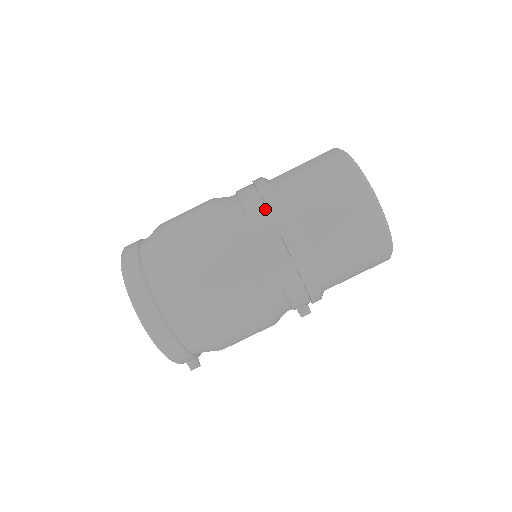
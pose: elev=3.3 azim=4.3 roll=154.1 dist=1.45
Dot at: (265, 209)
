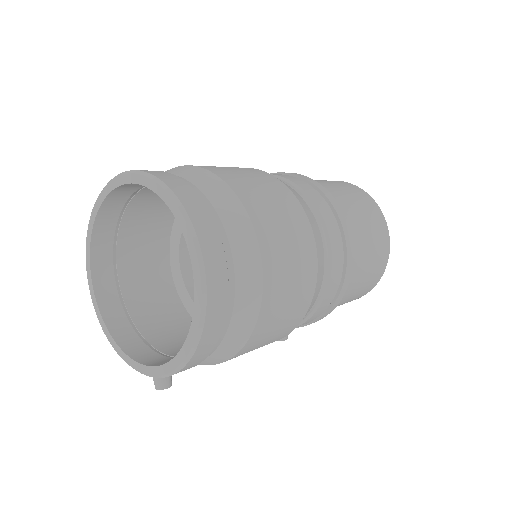
Dot at: (332, 211)
